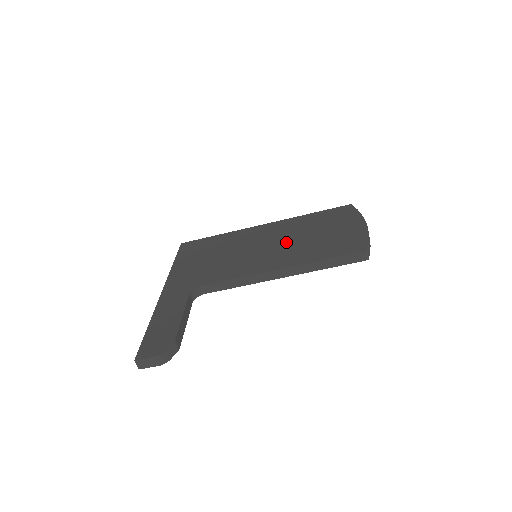
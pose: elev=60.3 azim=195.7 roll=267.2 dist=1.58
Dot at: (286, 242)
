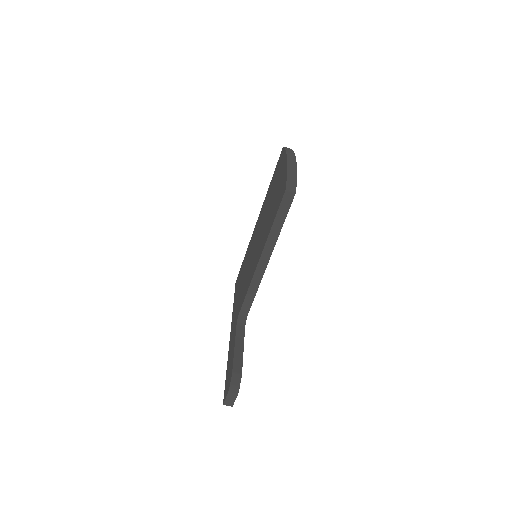
Dot at: (262, 227)
